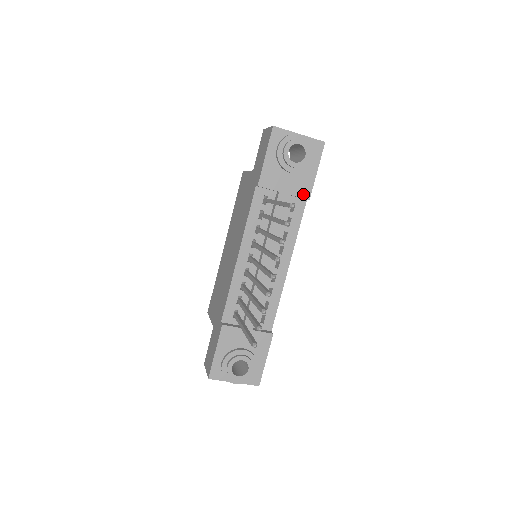
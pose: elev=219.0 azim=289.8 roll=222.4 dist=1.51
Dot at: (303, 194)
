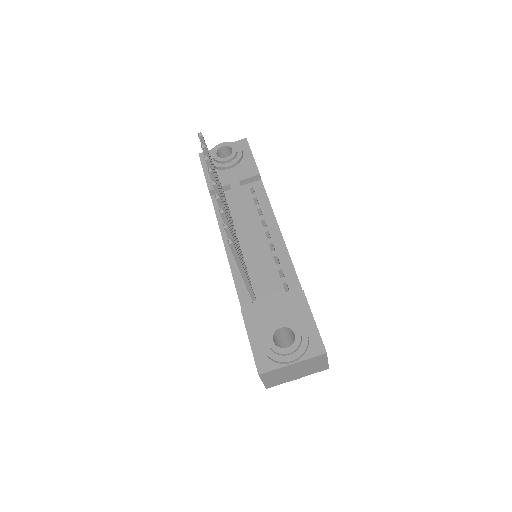
Dot at: (251, 174)
